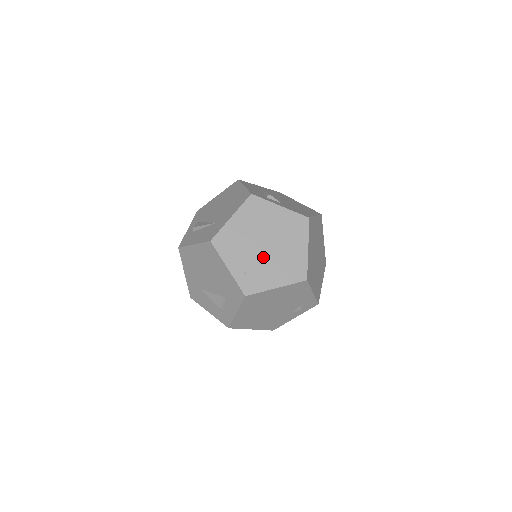
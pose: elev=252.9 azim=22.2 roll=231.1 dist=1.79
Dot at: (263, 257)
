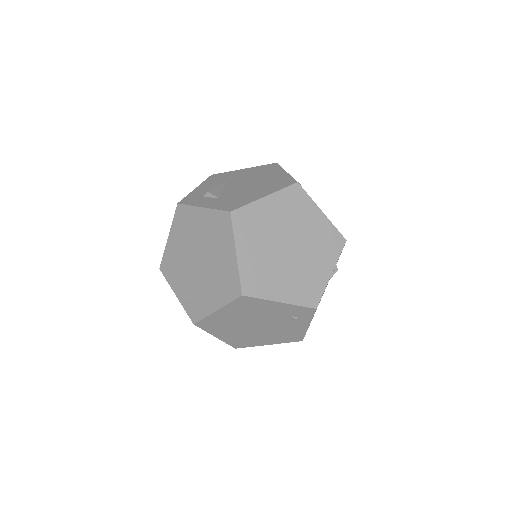
Dot at: (199, 276)
